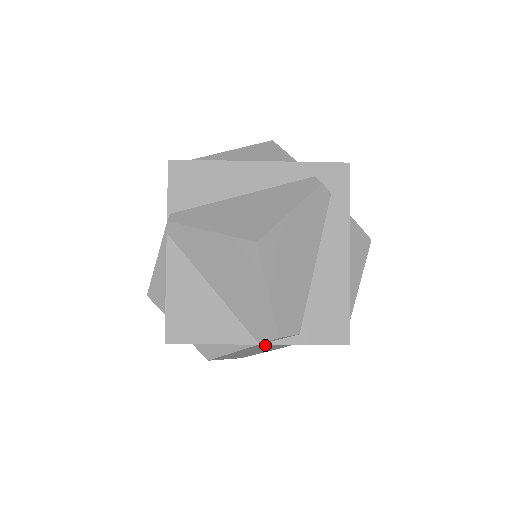
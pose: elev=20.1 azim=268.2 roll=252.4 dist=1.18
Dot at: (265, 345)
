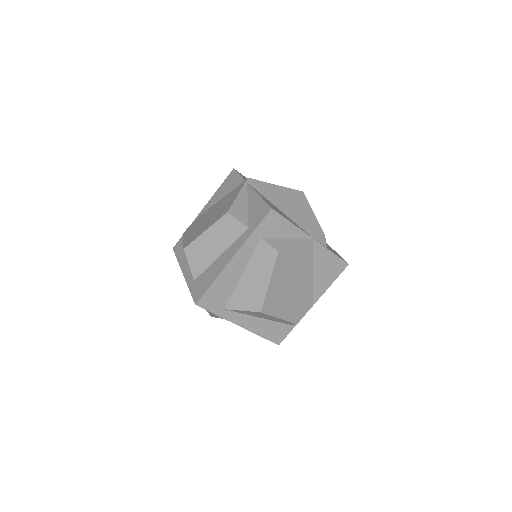
Dot at: (305, 258)
